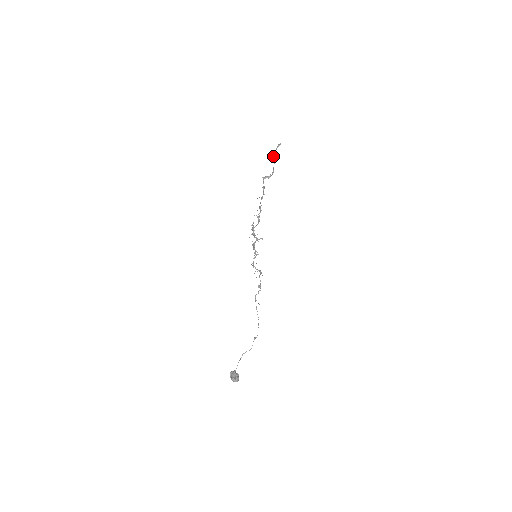
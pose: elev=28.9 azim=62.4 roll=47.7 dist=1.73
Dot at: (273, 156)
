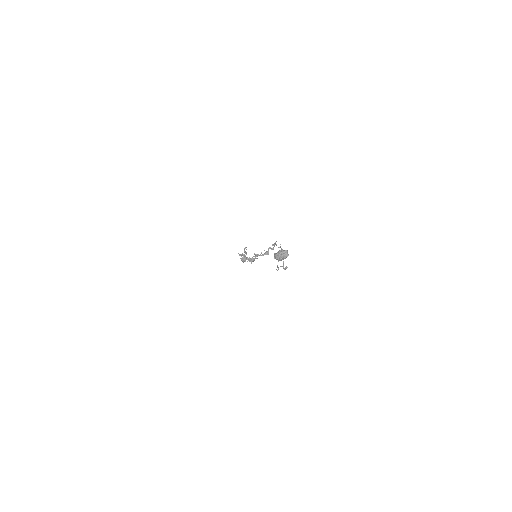
Dot at: occluded
